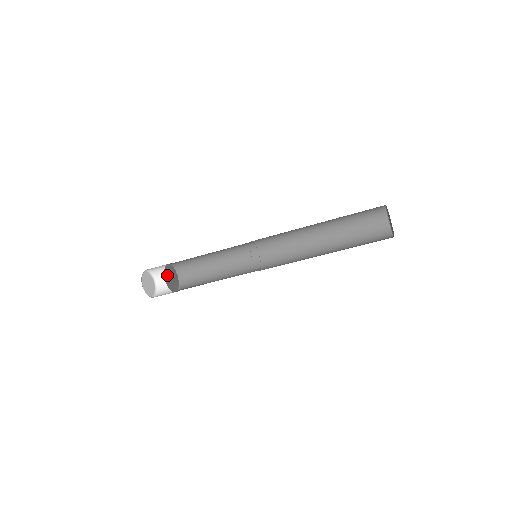
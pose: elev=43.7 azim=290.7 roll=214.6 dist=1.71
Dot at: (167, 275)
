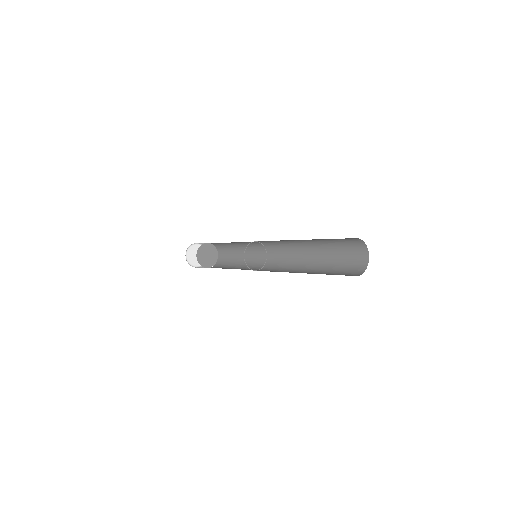
Dot at: (201, 254)
